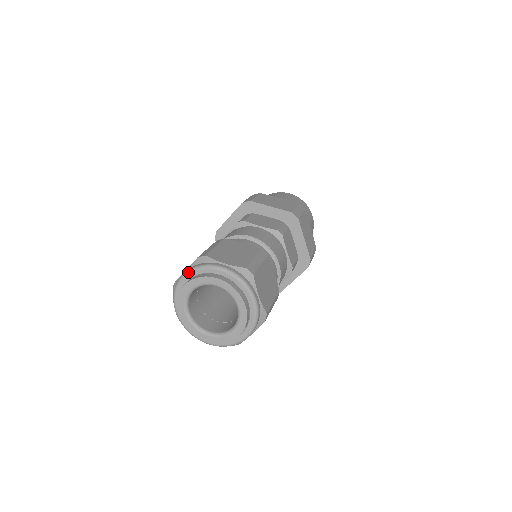
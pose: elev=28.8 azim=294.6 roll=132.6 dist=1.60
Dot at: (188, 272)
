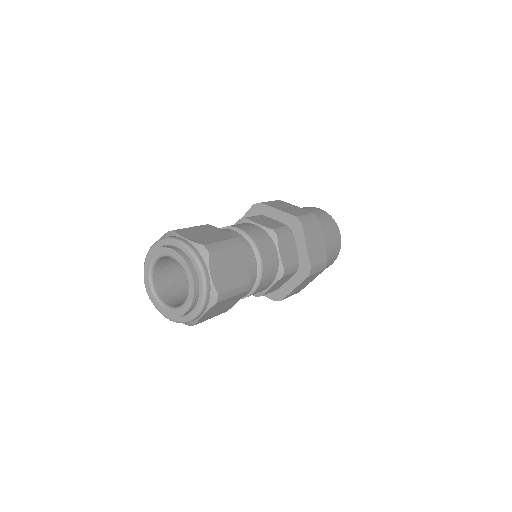
Dot at: (155, 243)
